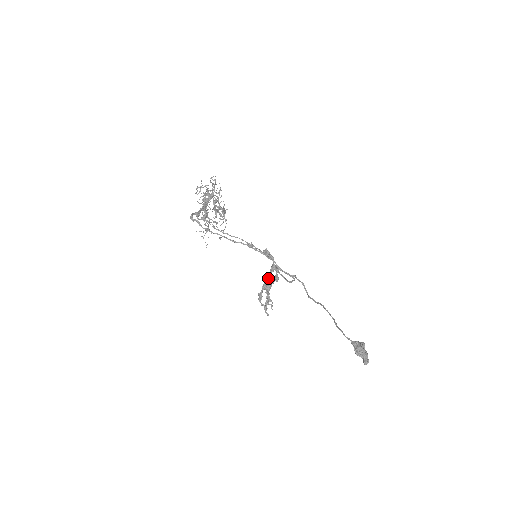
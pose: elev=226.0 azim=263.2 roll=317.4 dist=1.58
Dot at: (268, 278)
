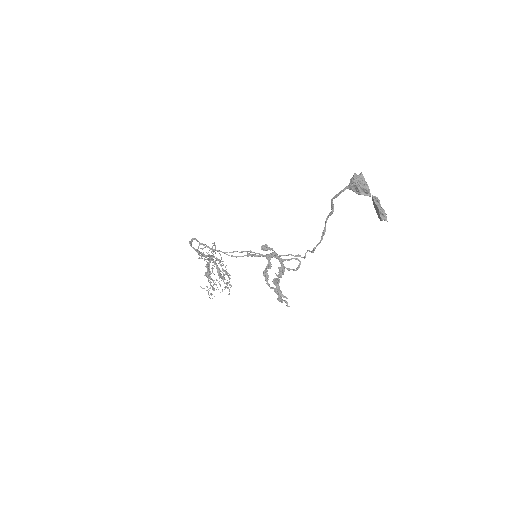
Dot at: (270, 258)
